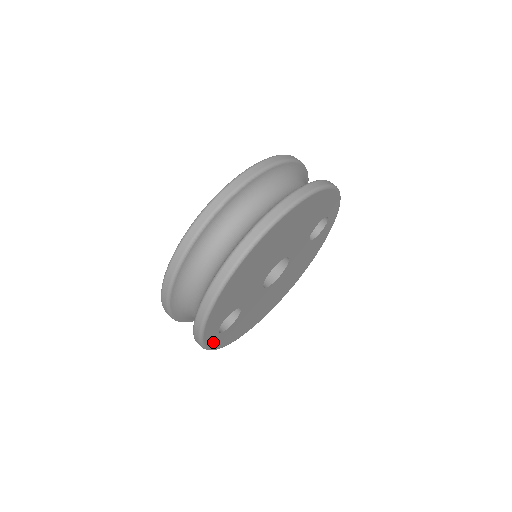
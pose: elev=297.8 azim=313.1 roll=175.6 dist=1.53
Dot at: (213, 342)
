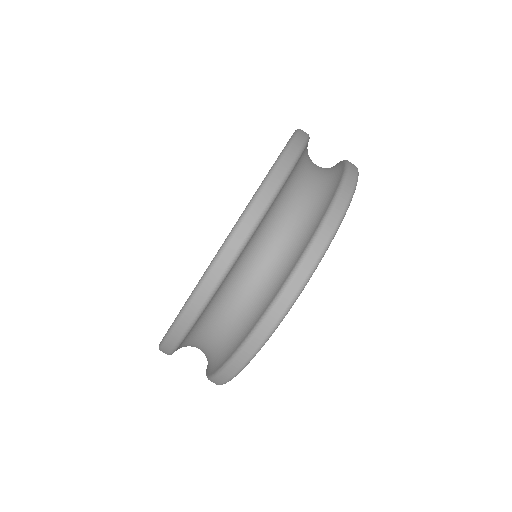
Dot at: occluded
